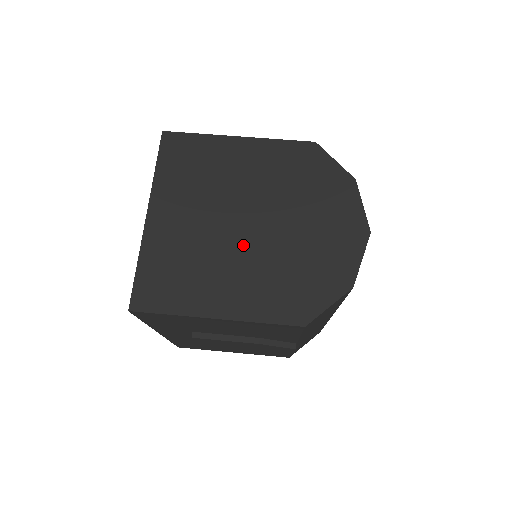
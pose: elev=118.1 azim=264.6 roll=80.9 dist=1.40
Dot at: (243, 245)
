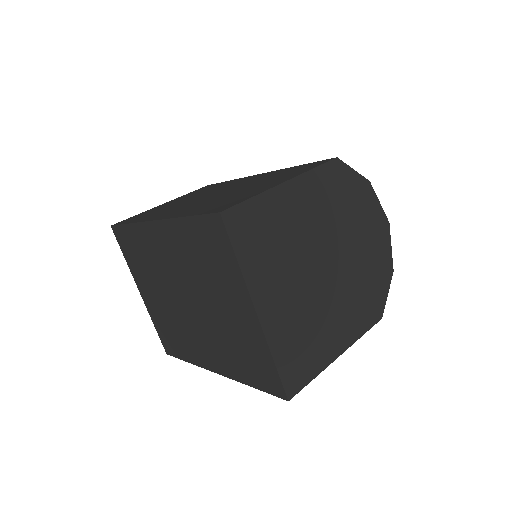
Dot at: (331, 287)
